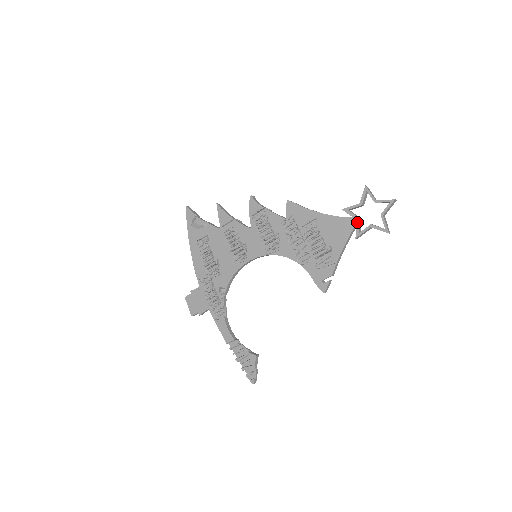
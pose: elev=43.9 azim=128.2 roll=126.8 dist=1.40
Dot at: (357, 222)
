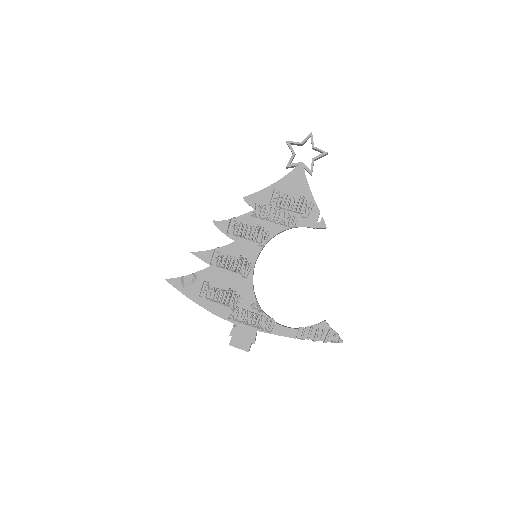
Dot at: (303, 165)
